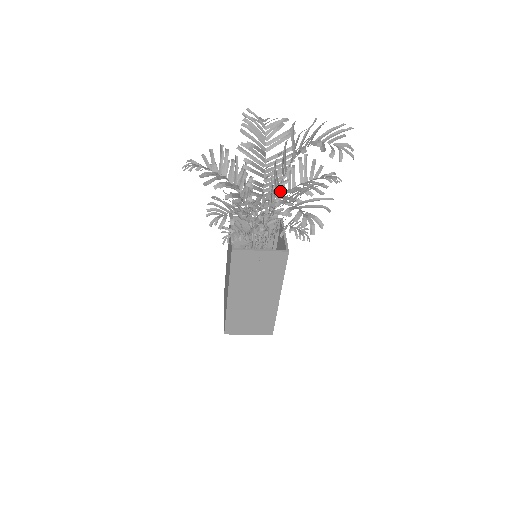
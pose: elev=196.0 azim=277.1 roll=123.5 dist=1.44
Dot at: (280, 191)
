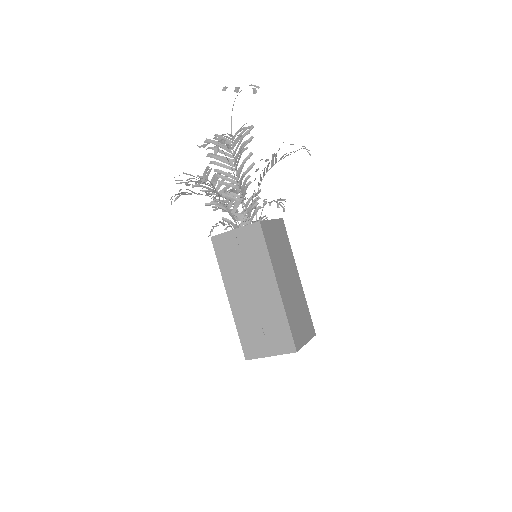
Dot at: (245, 173)
